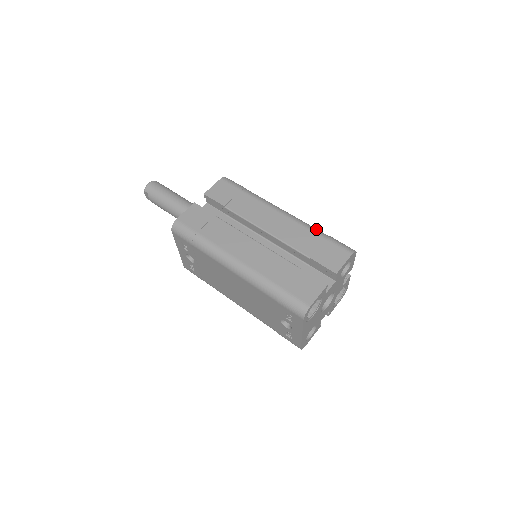
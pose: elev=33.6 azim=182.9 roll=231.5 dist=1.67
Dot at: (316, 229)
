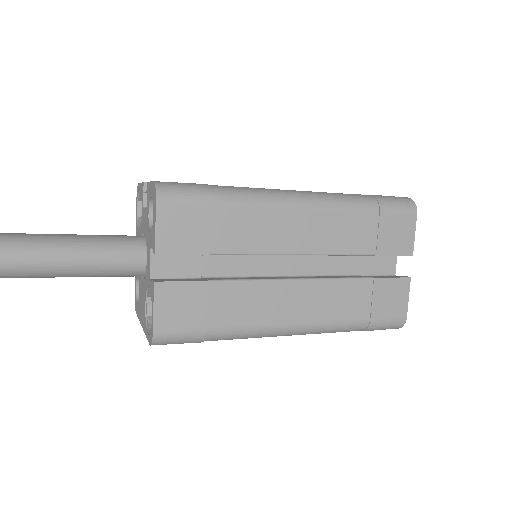
Dot at: (356, 201)
